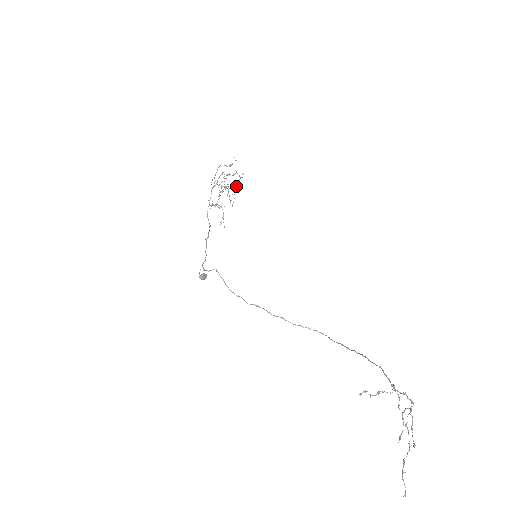
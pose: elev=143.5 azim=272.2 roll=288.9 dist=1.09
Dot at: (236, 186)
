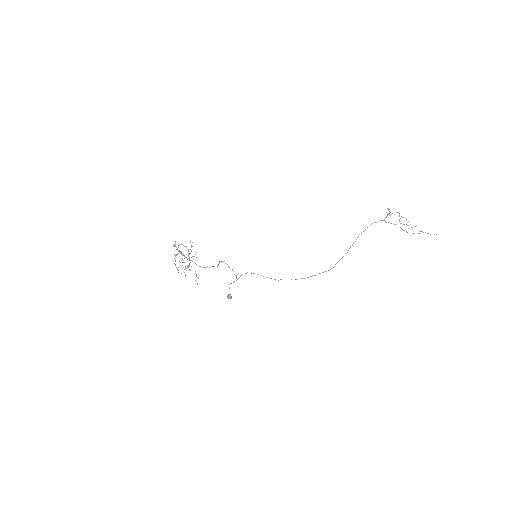
Dot at: (177, 269)
